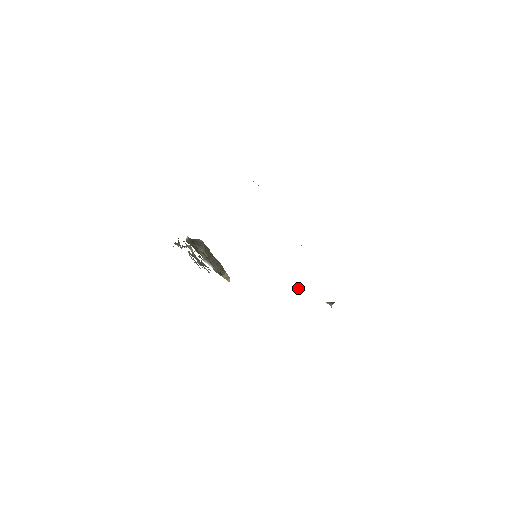
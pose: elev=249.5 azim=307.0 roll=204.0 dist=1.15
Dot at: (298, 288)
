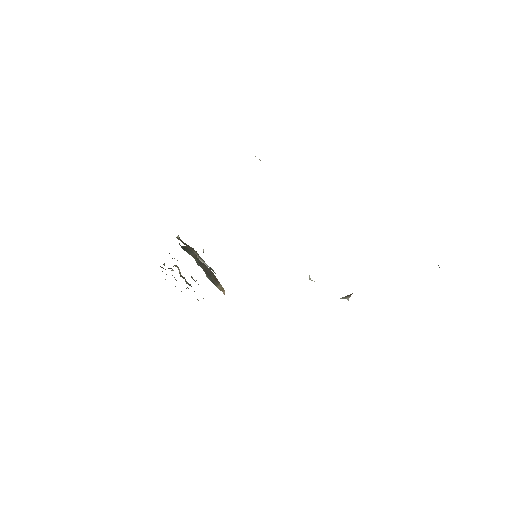
Dot at: occluded
